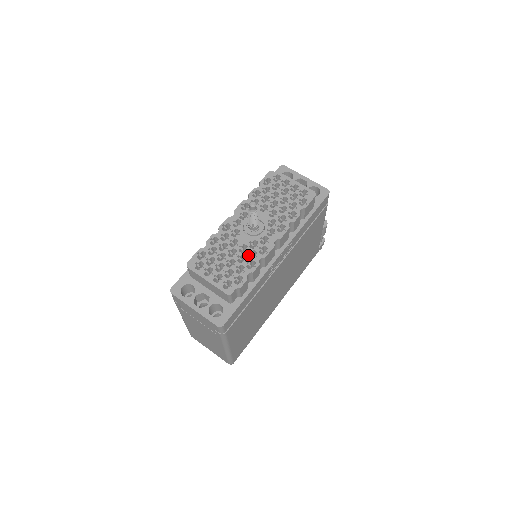
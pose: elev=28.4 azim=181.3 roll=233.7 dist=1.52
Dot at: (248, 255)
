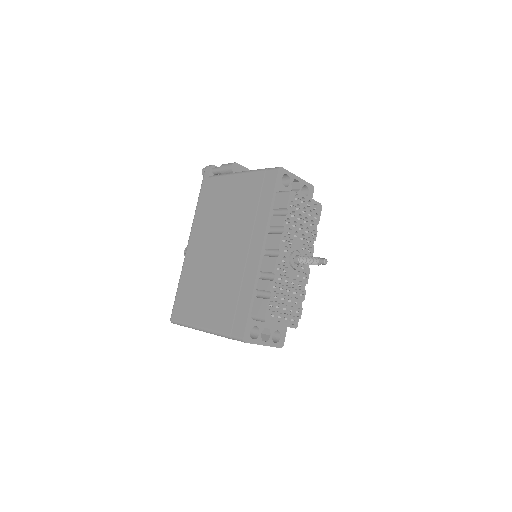
Dot at: occluded
